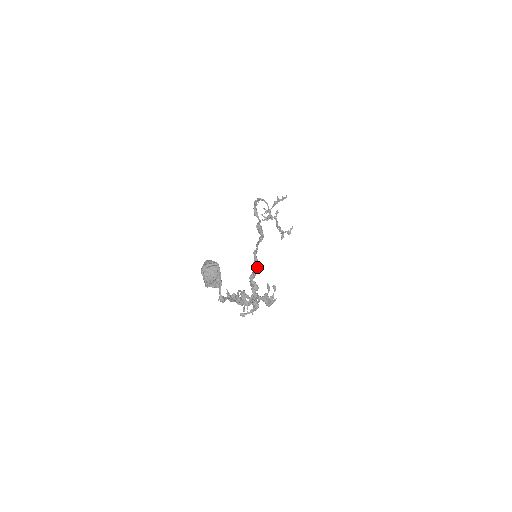
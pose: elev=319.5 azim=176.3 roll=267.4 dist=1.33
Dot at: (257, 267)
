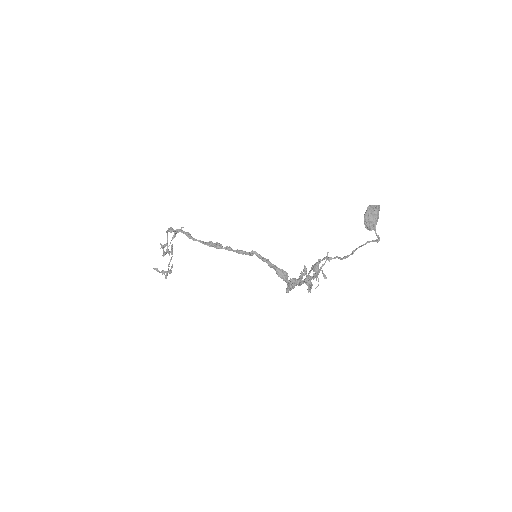
Dot at: (269, 262)
